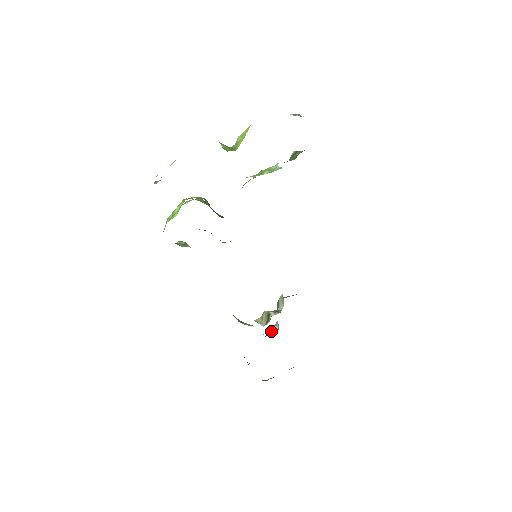
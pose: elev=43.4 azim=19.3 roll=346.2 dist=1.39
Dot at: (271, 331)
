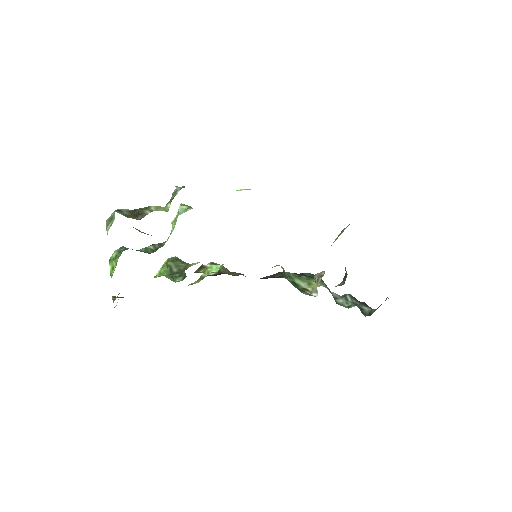
Dot at: occluded
